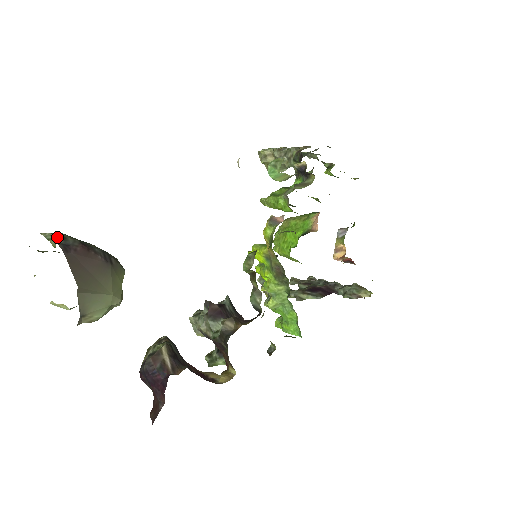
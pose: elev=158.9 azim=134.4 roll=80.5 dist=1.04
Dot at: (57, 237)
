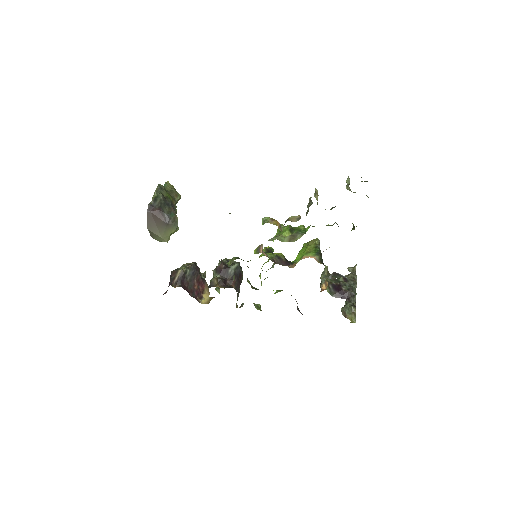
Dot at: (153, 199)
